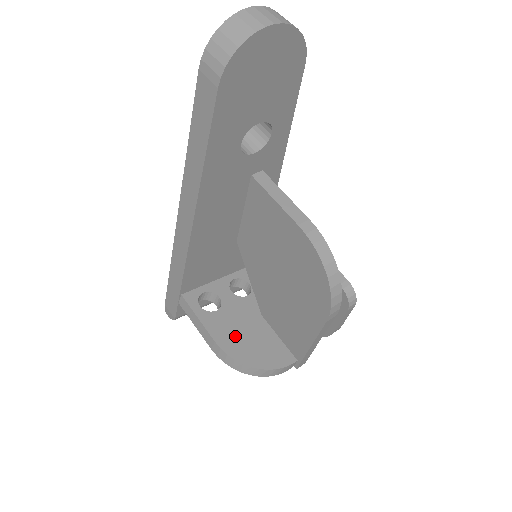
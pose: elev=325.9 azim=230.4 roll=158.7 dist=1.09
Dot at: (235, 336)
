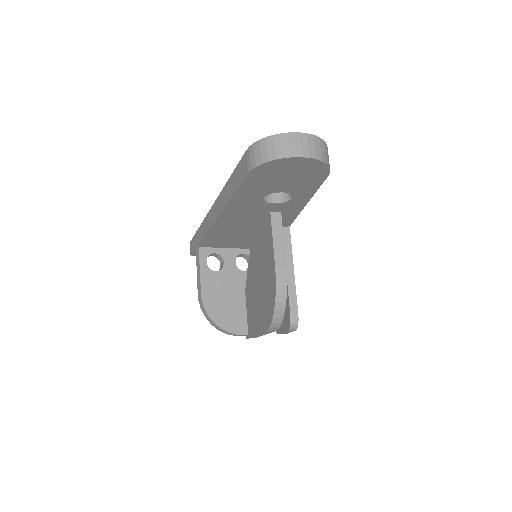
Dot at: (217, 296)
